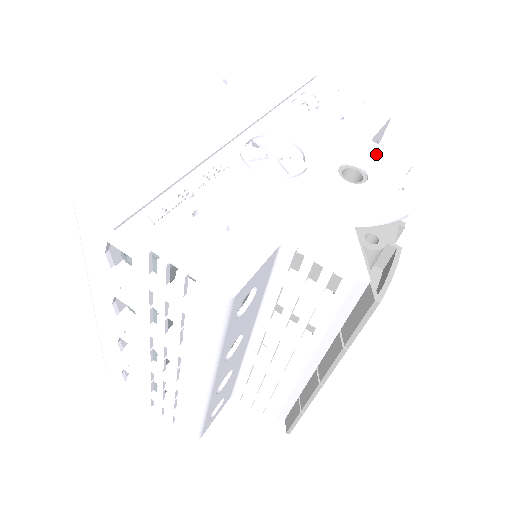
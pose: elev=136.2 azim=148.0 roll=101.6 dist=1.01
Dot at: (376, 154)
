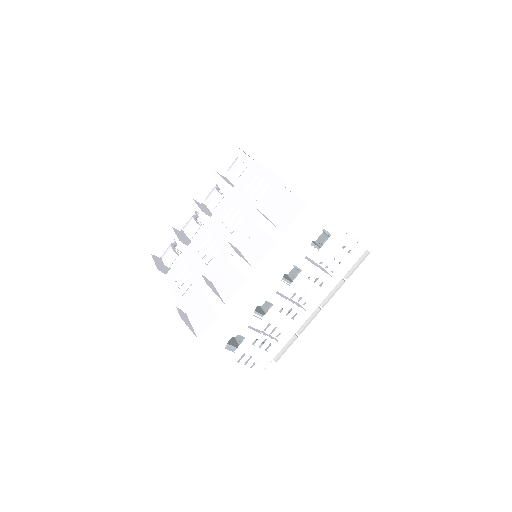
Dot at: occluded
